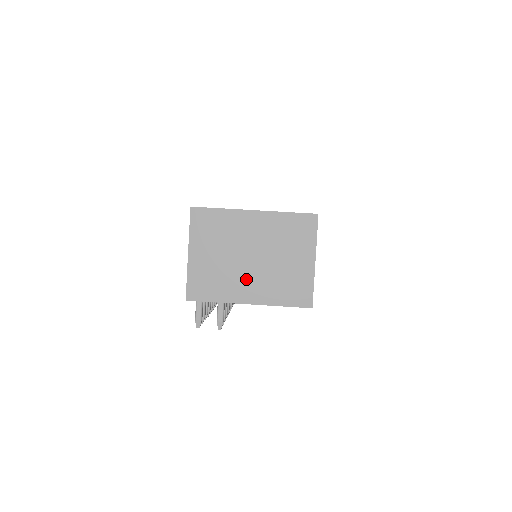
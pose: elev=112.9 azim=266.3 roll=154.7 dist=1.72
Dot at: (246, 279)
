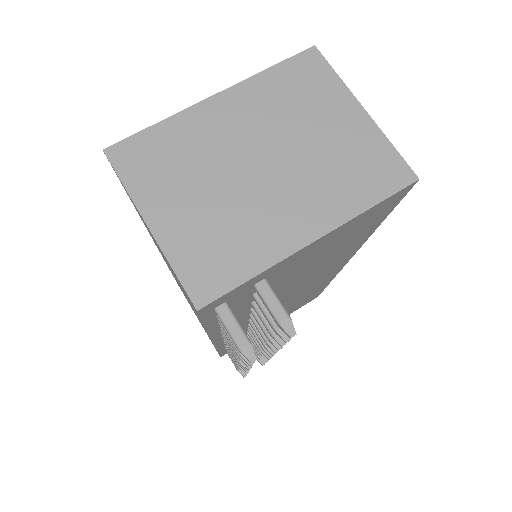
Dot at: (278, 203)
